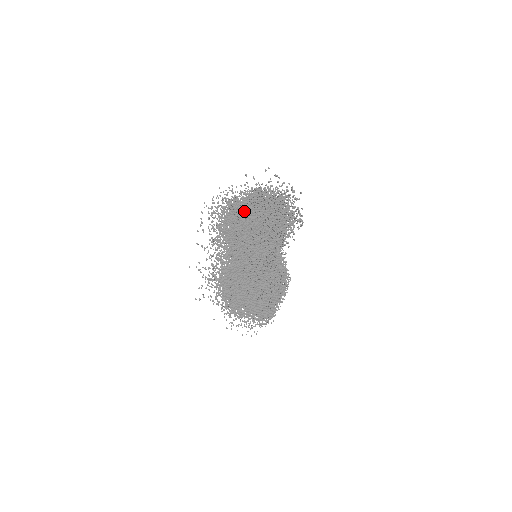
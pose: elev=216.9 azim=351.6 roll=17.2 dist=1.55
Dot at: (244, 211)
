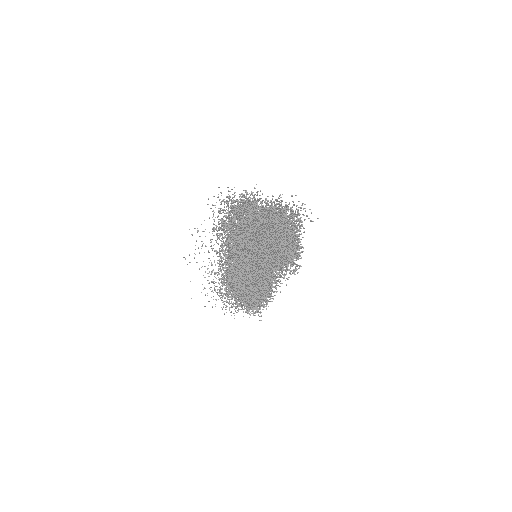
Dot at: occluded
